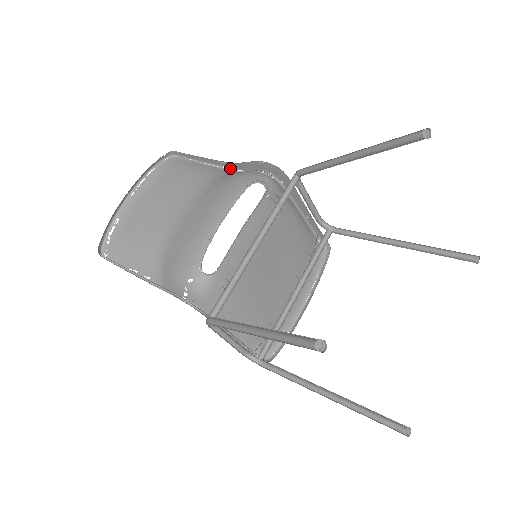
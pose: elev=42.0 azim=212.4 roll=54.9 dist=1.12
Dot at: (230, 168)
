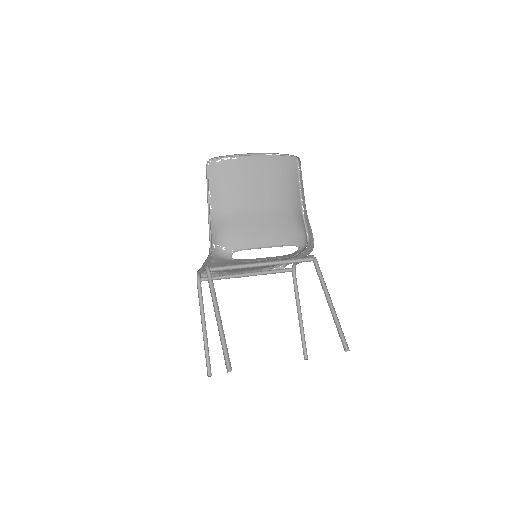
Dot at: occluded
